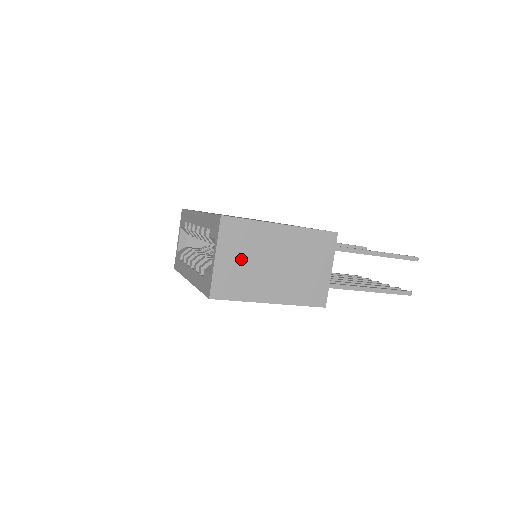
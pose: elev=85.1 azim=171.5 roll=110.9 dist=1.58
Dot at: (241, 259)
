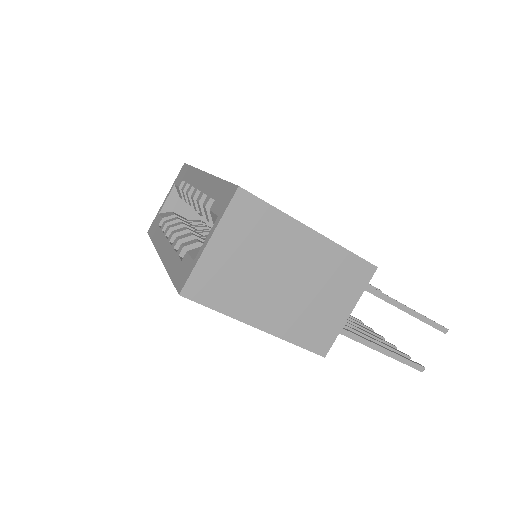
Dot at: (243, 256)
